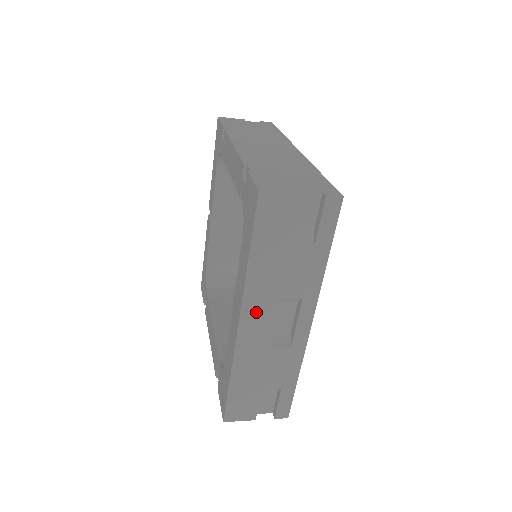
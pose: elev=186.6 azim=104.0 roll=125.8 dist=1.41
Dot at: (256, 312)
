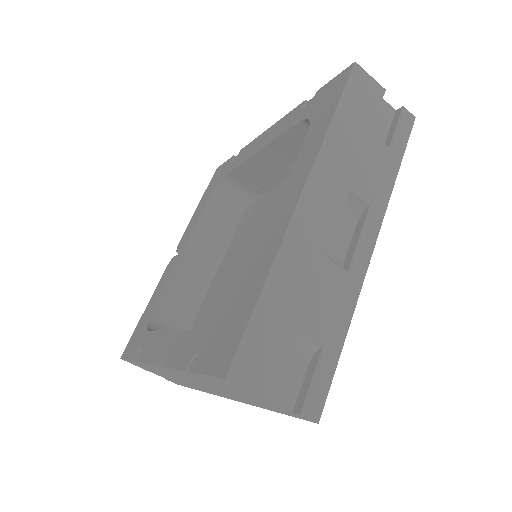
Dot at: (323, 191)
